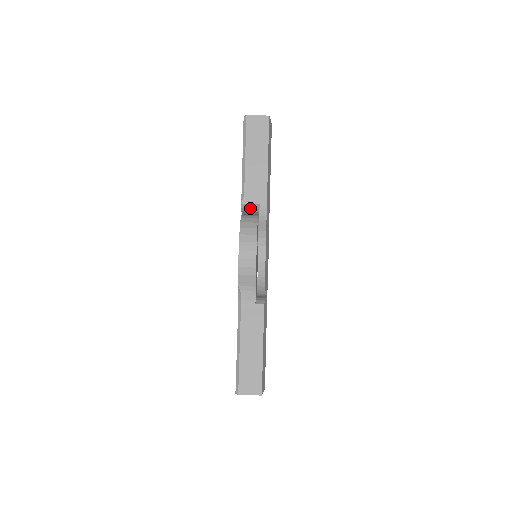
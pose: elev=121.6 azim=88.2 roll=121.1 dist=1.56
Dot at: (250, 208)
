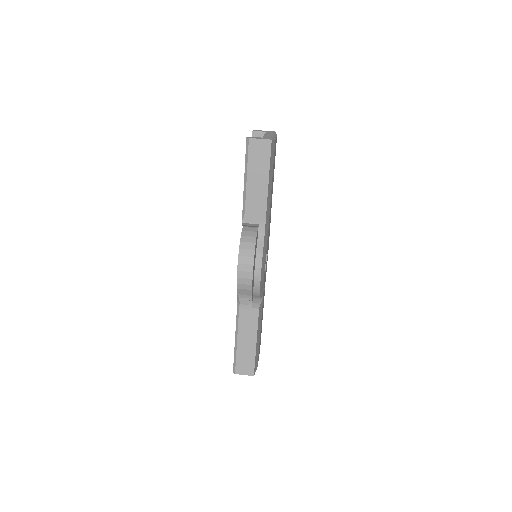
Dot at: (250, 225)
